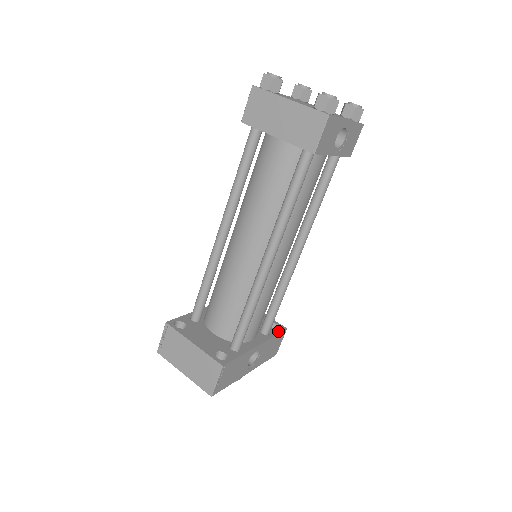
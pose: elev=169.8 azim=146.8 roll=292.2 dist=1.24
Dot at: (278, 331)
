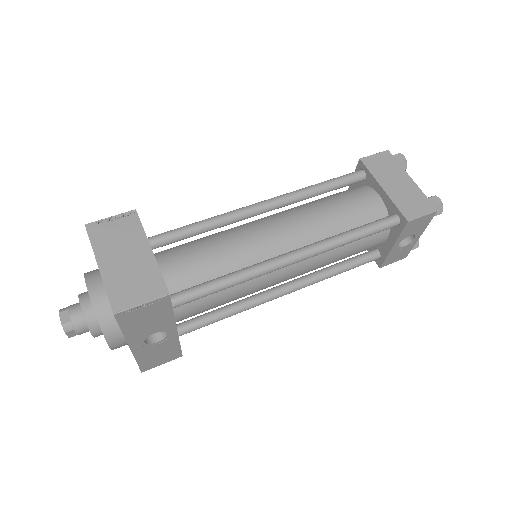
Dot at: occluded
